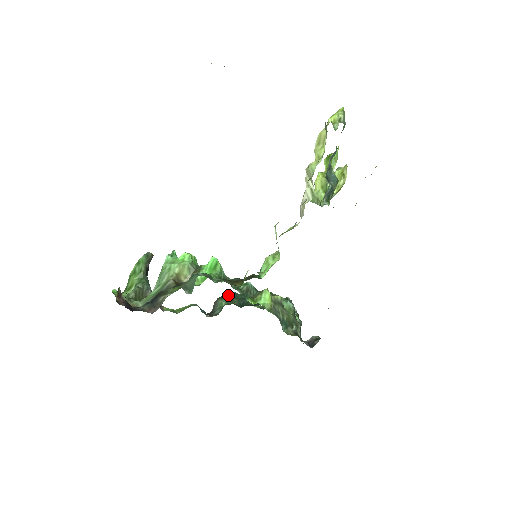
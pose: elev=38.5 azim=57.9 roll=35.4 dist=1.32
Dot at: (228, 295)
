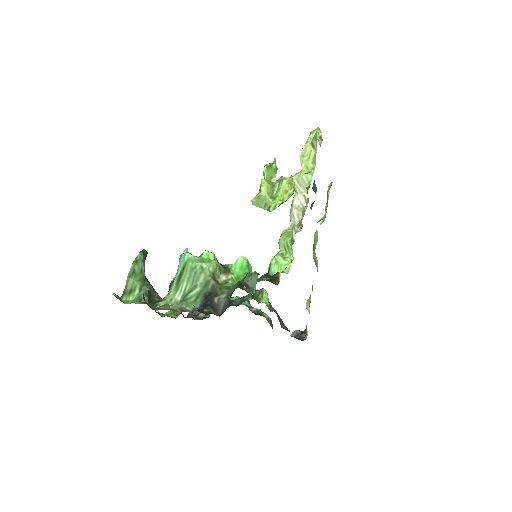
Dot at: occluded
